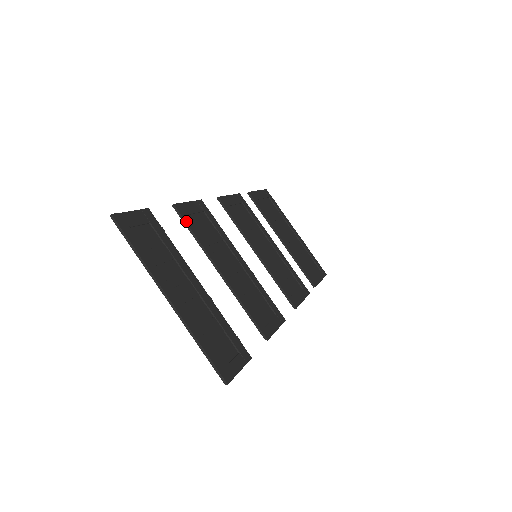
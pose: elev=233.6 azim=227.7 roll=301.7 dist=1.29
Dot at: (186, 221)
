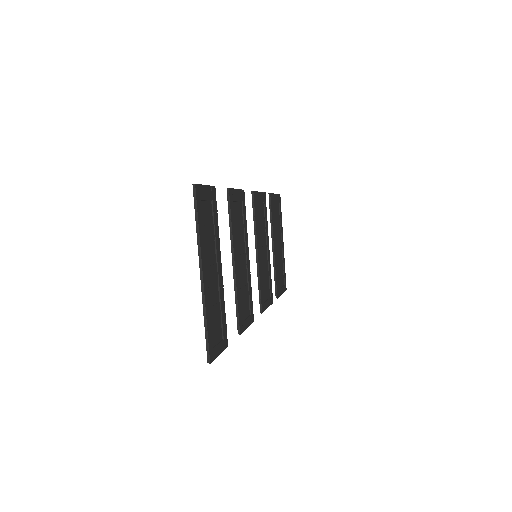
Dot at: (231, 207)
